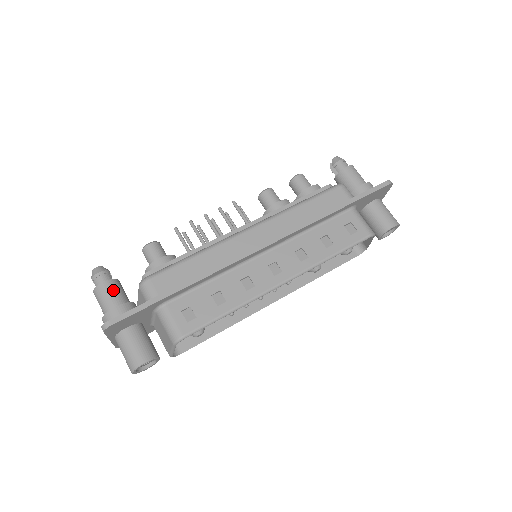
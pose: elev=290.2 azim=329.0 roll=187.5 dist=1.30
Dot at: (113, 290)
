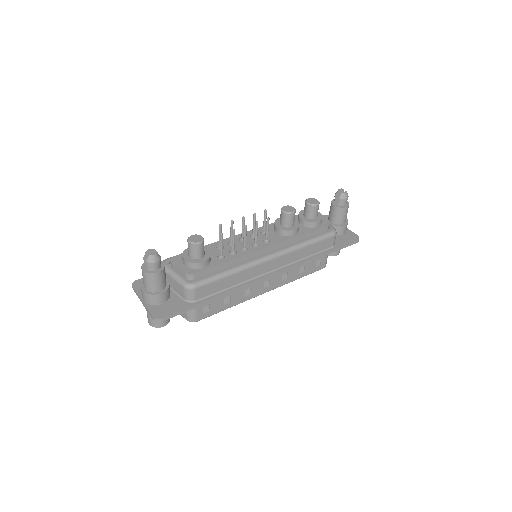
Dot at: (162, 279)
